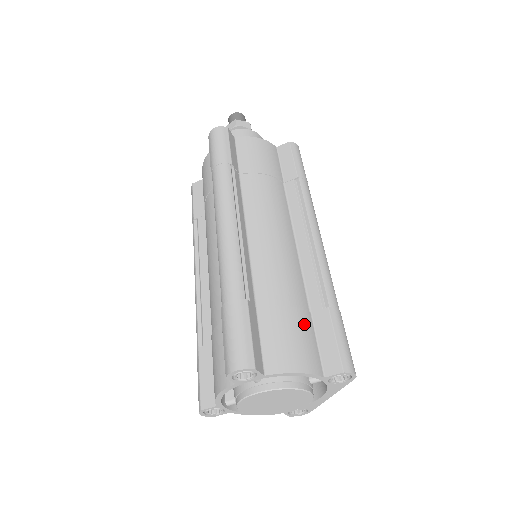
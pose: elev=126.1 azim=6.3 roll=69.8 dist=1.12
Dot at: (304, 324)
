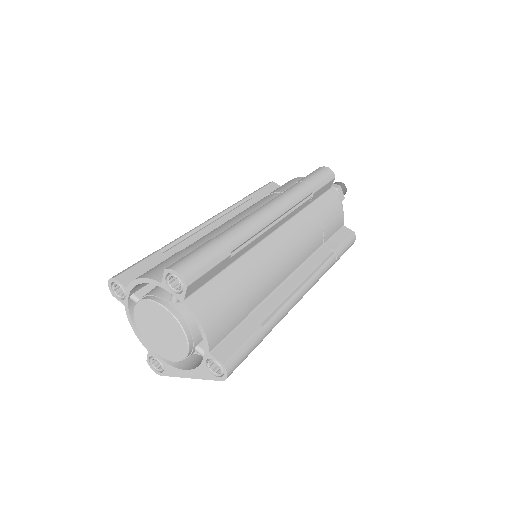
Dot at: (238, 313)
